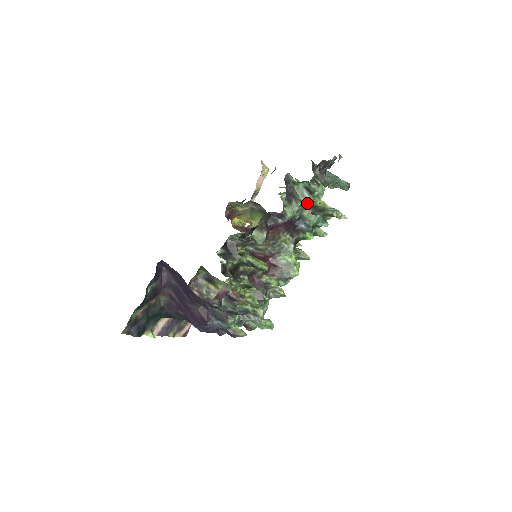
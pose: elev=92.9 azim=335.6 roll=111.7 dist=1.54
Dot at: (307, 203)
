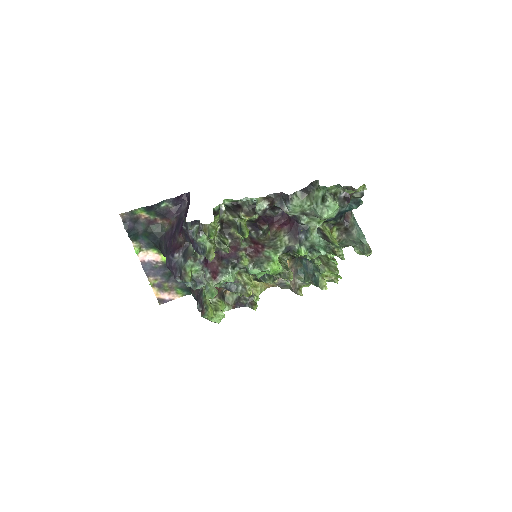
Dot at: (316, 209)
